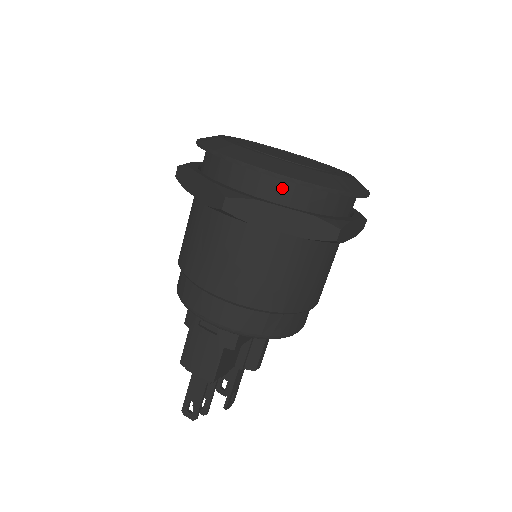
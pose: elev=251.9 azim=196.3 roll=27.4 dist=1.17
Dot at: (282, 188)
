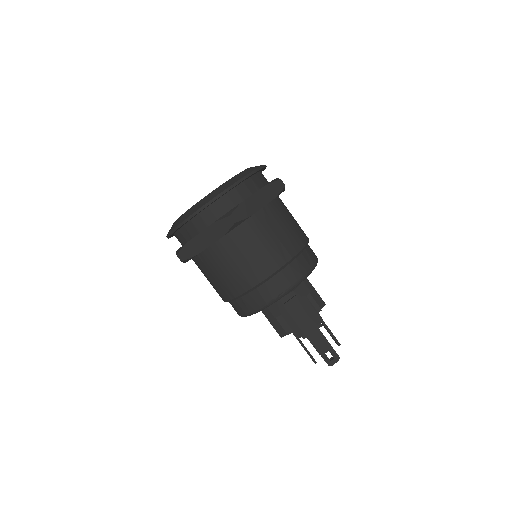
Dot at: (241, 190)
